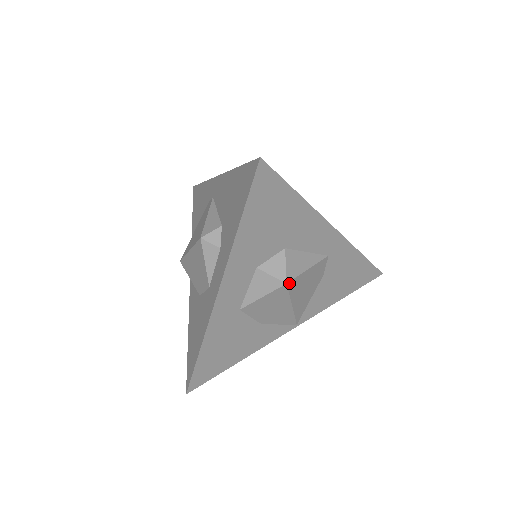
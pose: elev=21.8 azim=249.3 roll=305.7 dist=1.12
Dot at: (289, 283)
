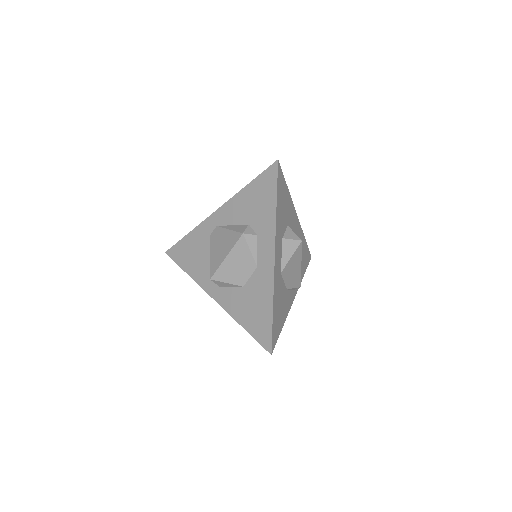
Dot at: occluded
